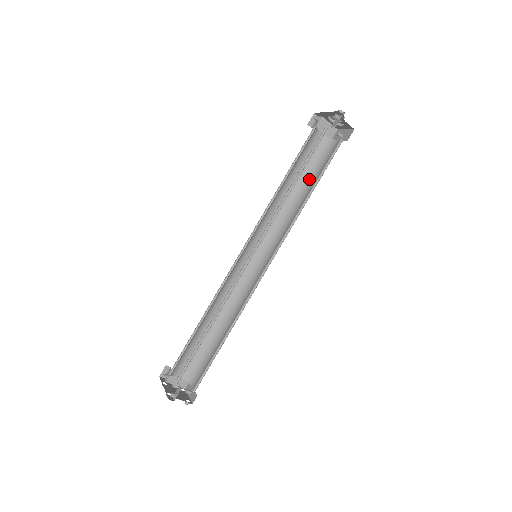
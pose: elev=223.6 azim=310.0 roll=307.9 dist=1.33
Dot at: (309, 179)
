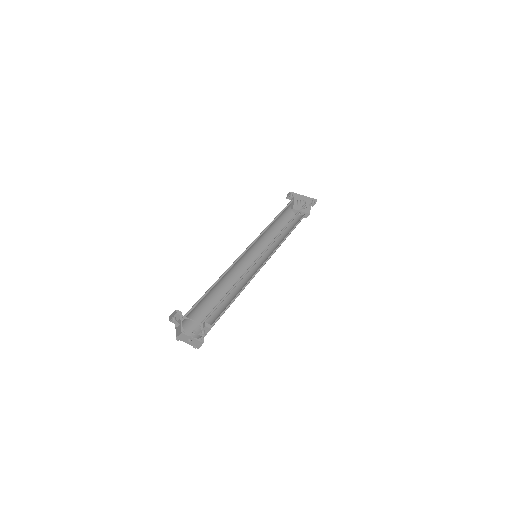
Dot at: (281, 227)
